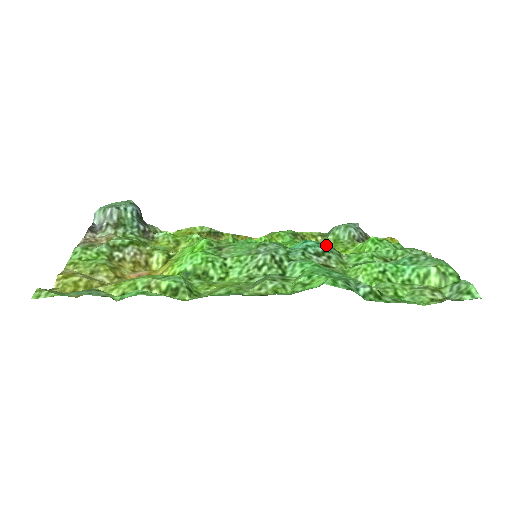
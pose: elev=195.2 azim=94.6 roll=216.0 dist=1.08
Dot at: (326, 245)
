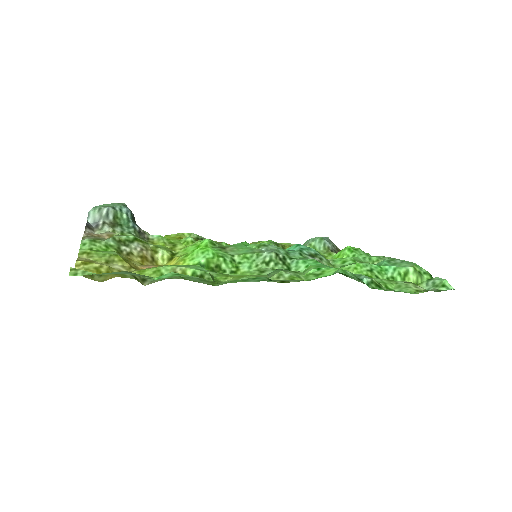
Dot at: occluded
